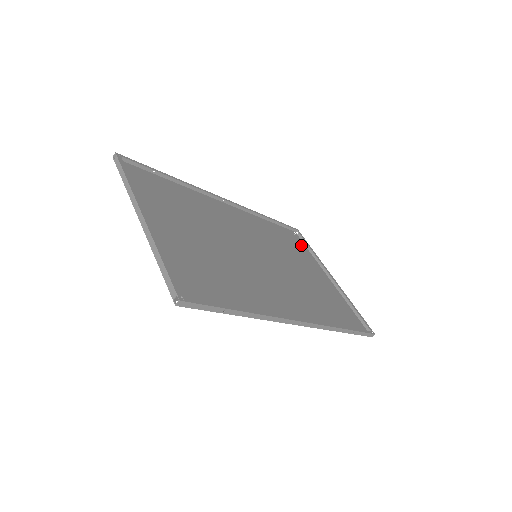
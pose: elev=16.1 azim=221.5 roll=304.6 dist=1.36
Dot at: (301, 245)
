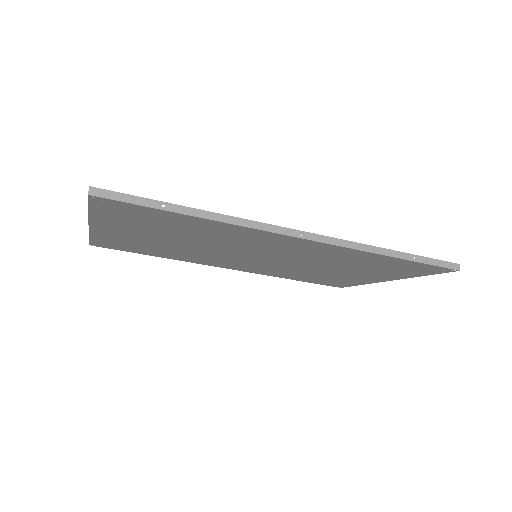
Dot at: (345, 284)
